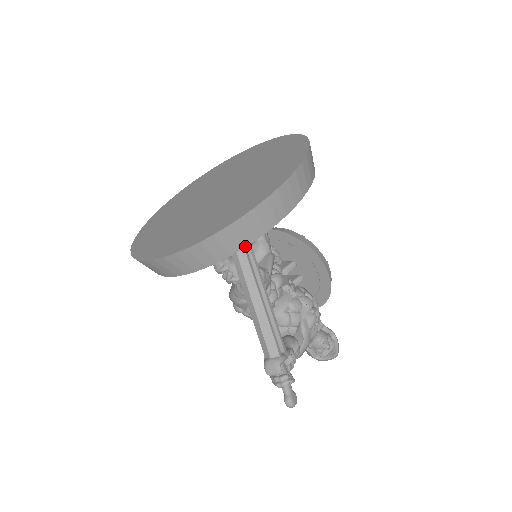
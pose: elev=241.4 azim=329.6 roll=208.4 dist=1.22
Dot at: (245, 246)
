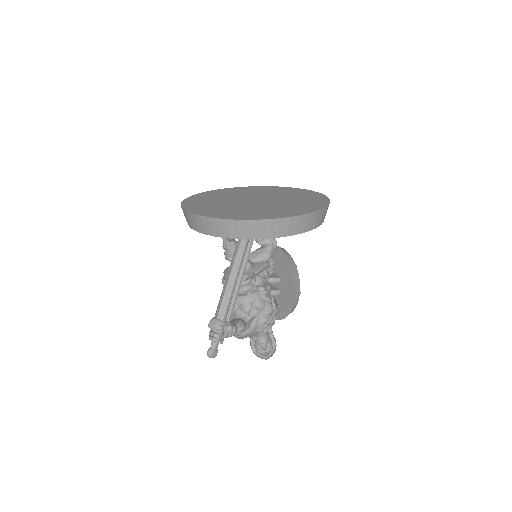
Dot at: (241, 238)
